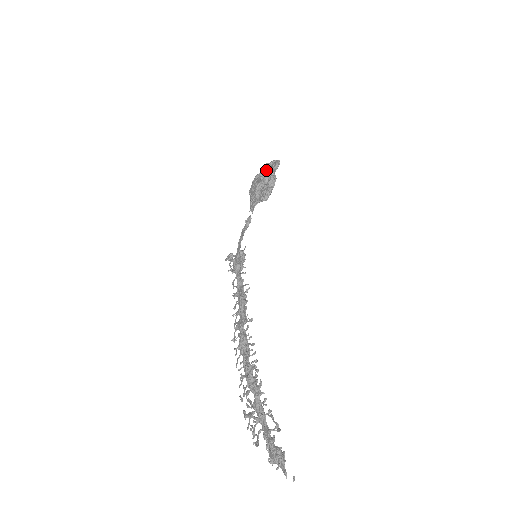
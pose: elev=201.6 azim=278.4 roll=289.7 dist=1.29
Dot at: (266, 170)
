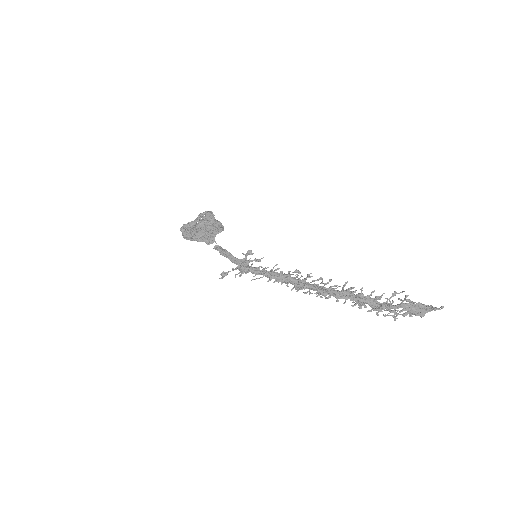
Dot at: (186, 229)
